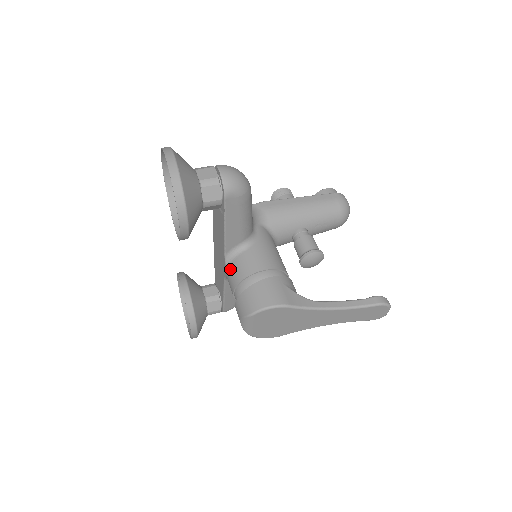
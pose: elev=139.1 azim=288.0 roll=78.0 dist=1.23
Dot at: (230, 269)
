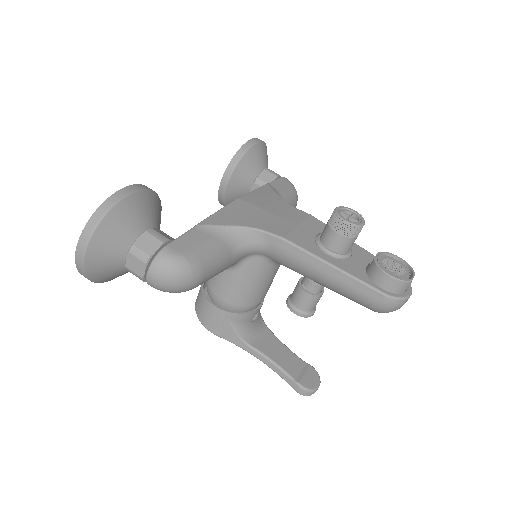
Dot at: occluded
